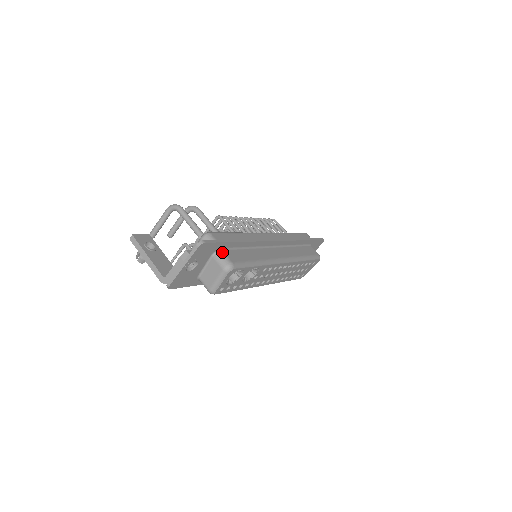
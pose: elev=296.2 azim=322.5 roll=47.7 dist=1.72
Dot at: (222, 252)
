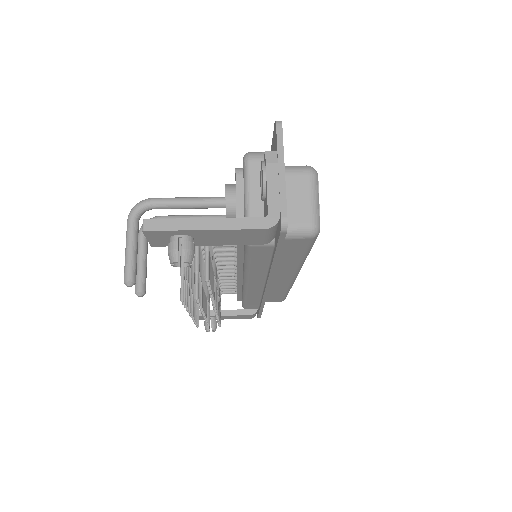
Dot at: occluded
